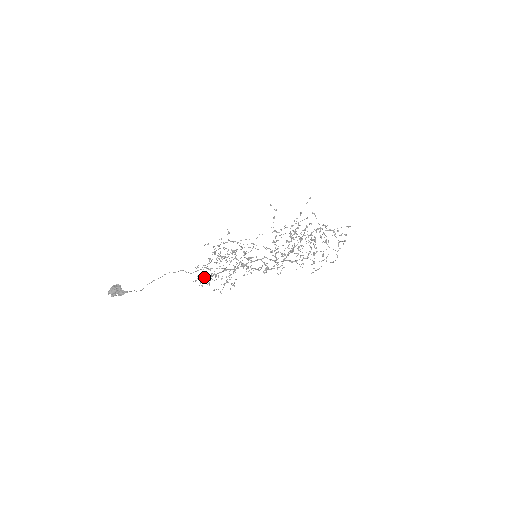
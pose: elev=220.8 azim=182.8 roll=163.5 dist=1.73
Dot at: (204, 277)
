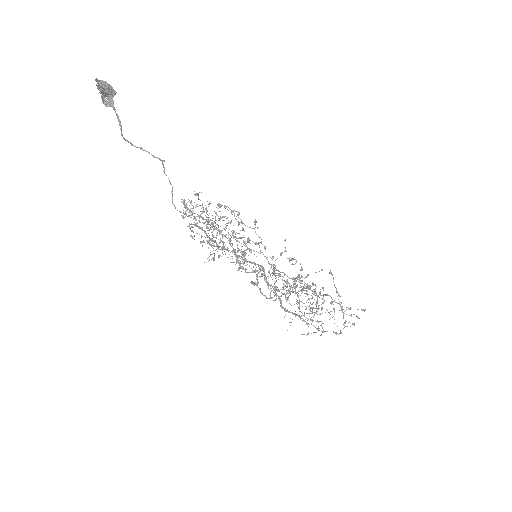
Dot at: occluded
